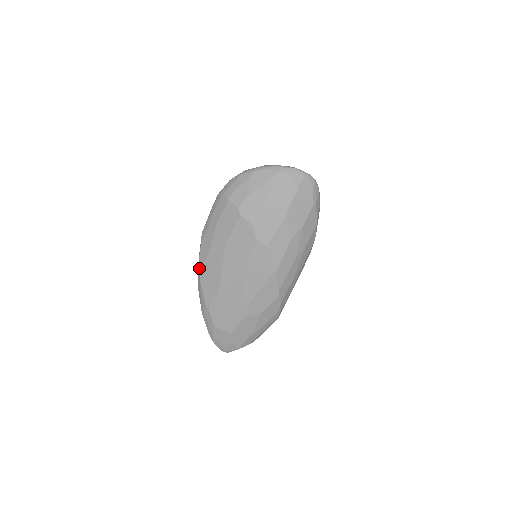
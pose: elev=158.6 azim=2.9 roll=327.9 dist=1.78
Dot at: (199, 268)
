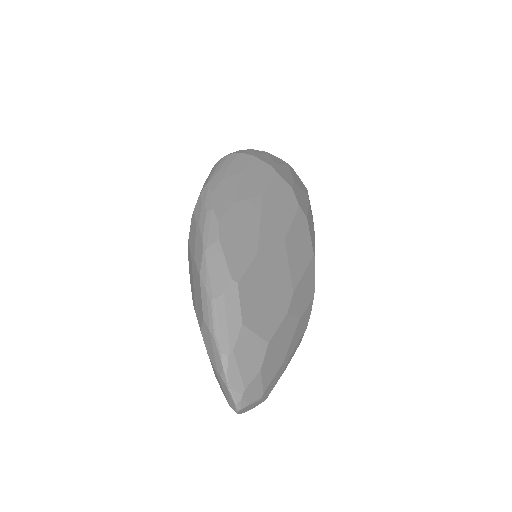
Dot at: (214, 221)
